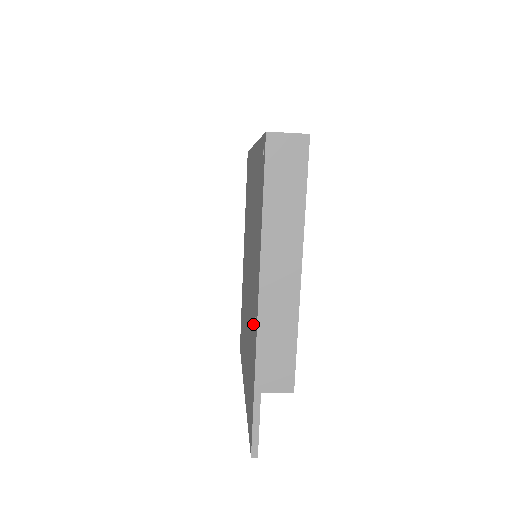
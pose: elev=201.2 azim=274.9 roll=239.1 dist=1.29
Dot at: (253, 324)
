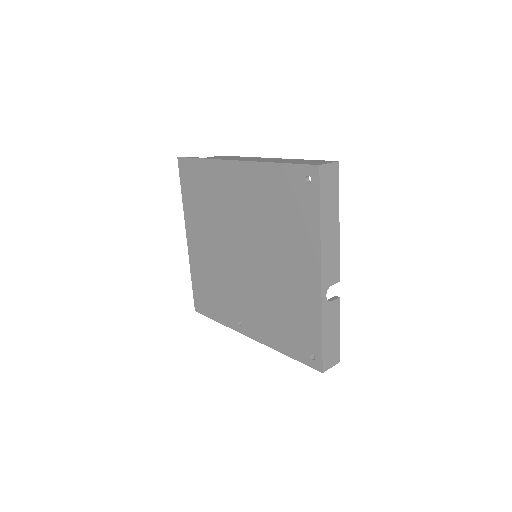
Dot at: (235, 310)
